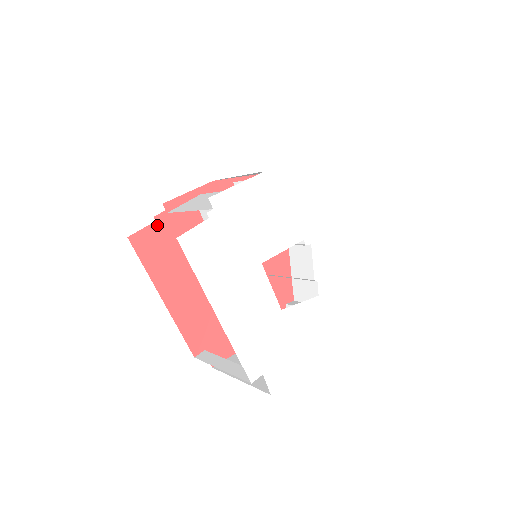
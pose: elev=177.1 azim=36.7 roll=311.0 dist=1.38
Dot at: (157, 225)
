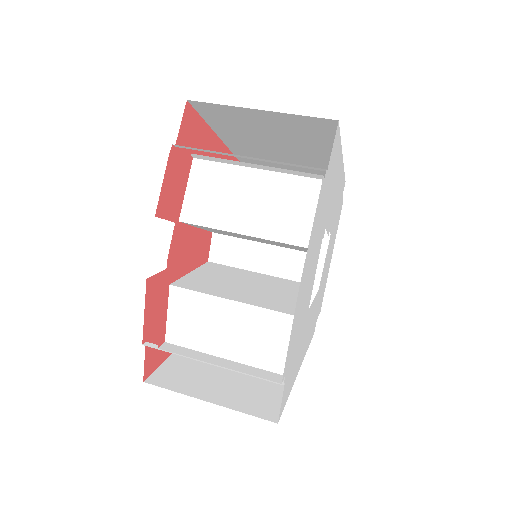
Dot at: (148, 340)
